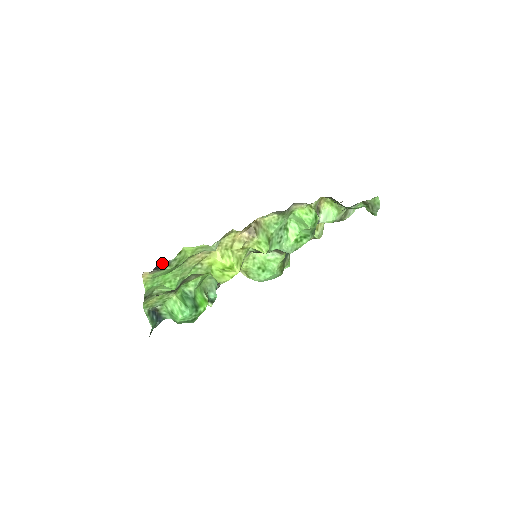
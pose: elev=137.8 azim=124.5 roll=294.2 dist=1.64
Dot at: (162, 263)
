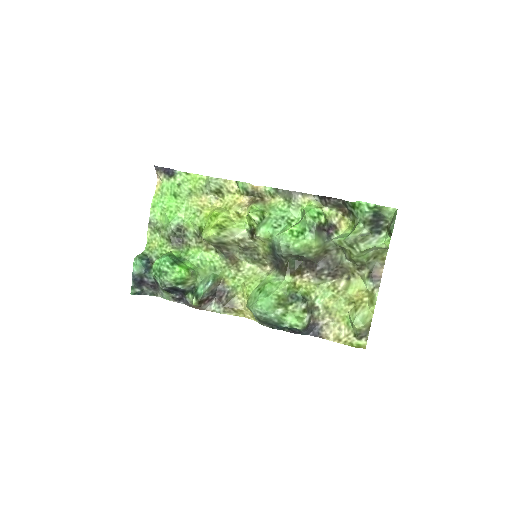
Dot at: (171, 170)
